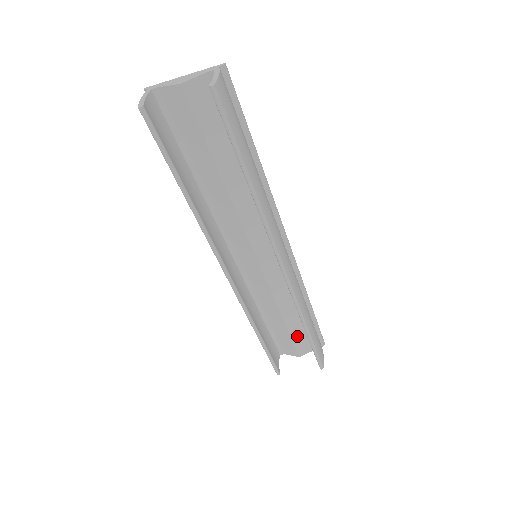
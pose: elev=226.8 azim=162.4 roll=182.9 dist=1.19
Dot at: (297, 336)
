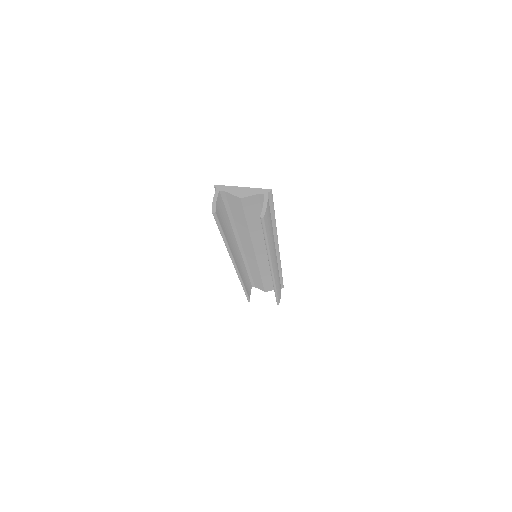
Dot at: (267, 285)
